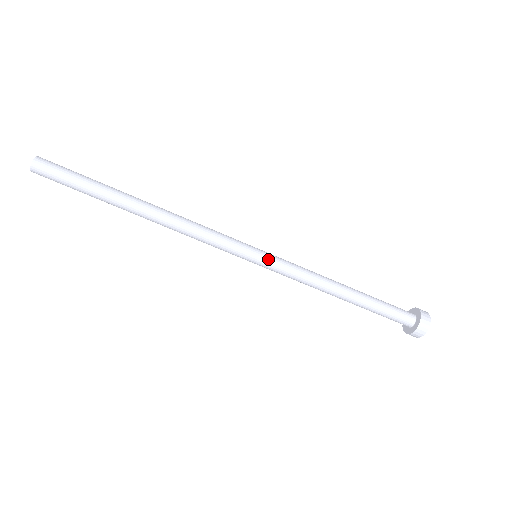
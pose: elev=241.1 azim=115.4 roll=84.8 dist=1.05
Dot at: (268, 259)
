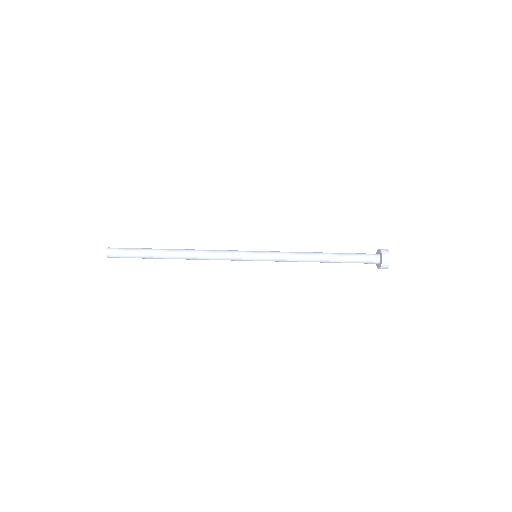
Dot at: (263, 256)
